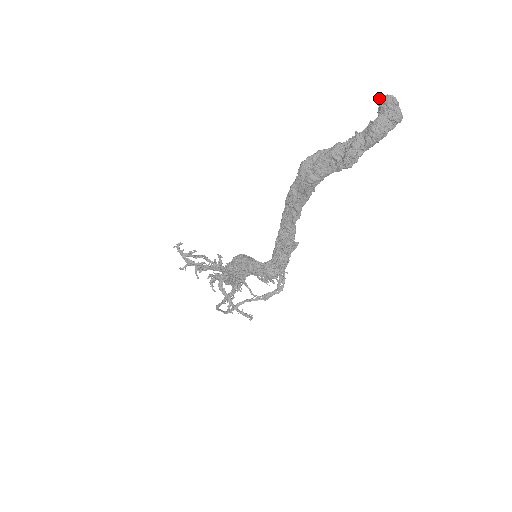
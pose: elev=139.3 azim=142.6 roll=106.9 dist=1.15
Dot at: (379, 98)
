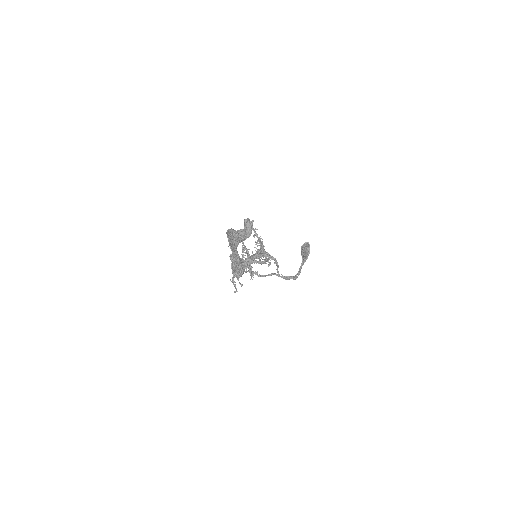
Dot at: (248, 218)
